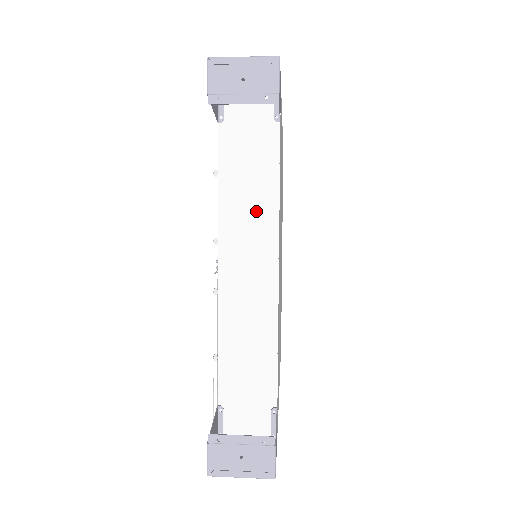
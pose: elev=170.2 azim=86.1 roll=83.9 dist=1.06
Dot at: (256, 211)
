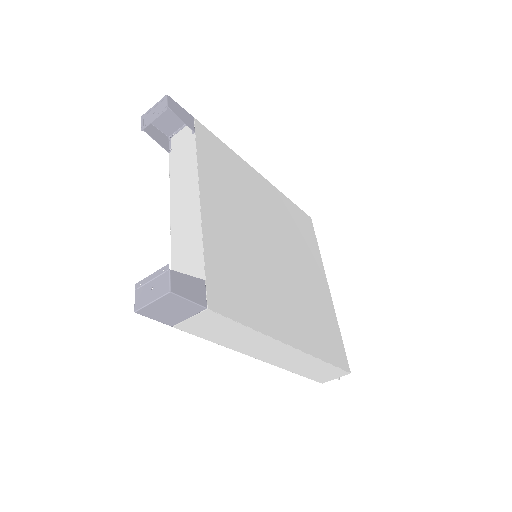
Dot at: (187, 178)
